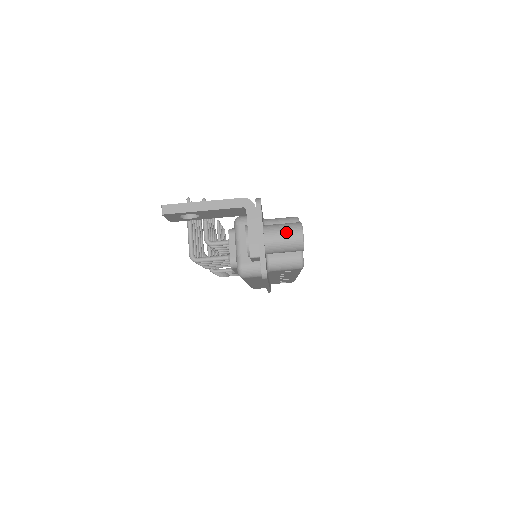
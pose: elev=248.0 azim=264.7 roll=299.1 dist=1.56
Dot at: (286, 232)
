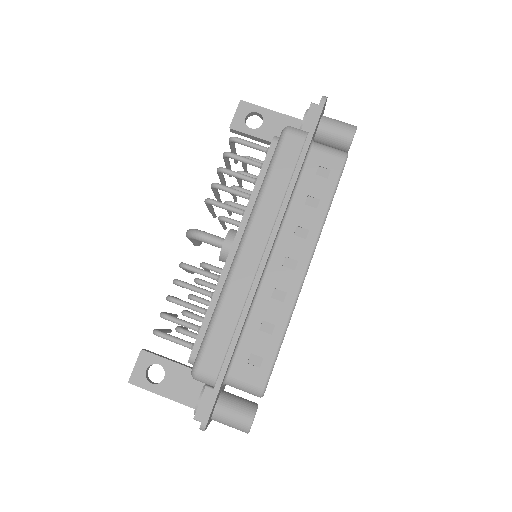
Dot at: occluded
